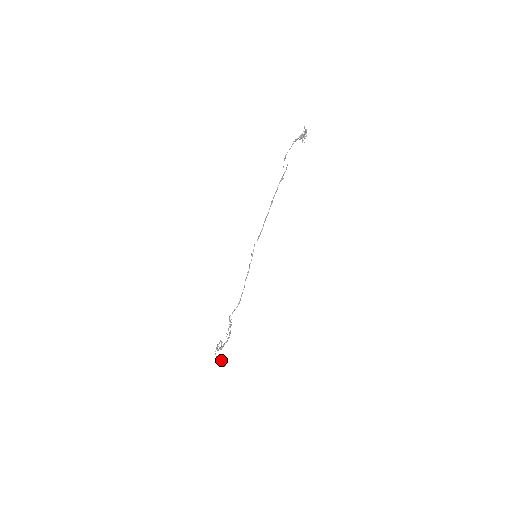
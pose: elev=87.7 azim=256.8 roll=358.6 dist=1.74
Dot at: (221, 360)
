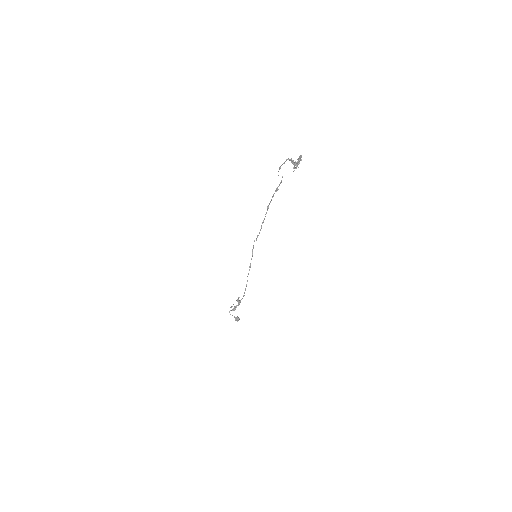
Dot at: (235, 317)
